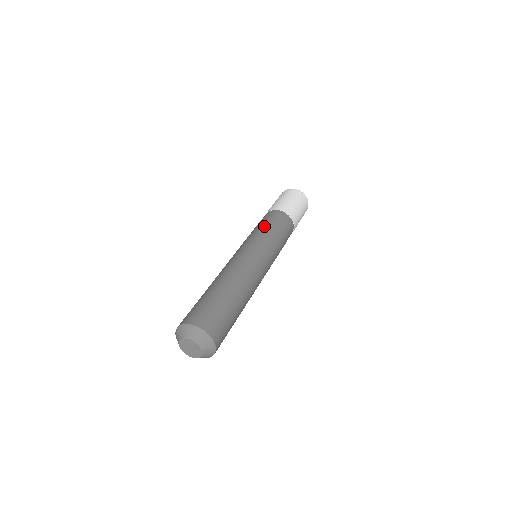
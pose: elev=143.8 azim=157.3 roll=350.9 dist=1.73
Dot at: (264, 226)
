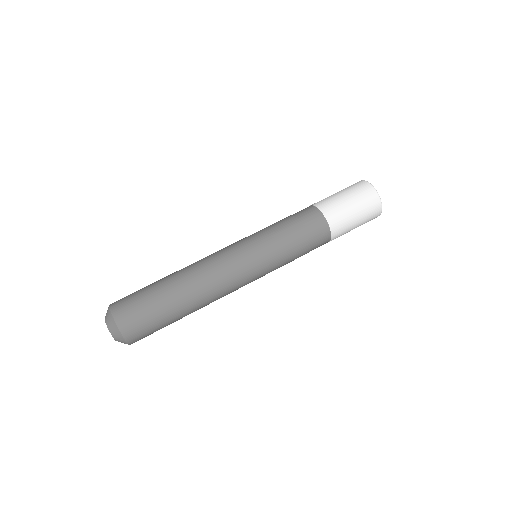
Dot at: (293, 246)
